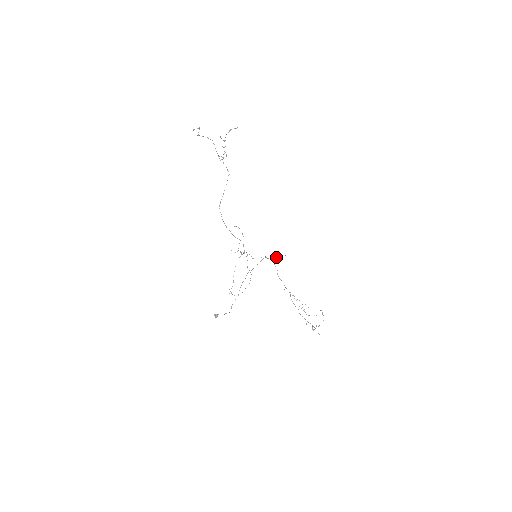
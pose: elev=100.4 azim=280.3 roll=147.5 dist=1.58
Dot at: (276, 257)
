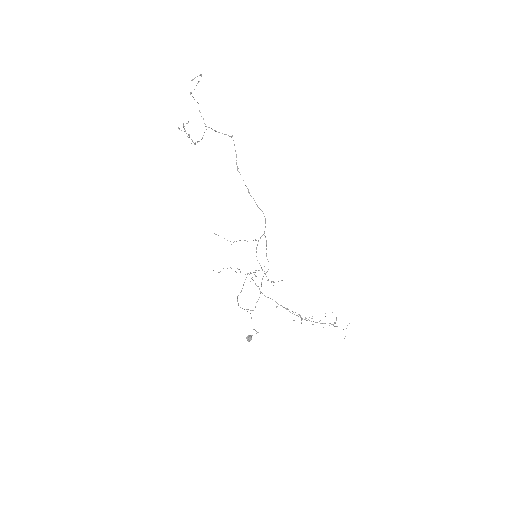
Dot at: occluded
